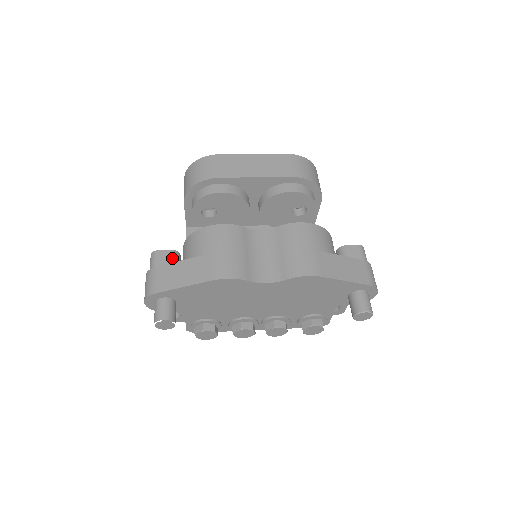
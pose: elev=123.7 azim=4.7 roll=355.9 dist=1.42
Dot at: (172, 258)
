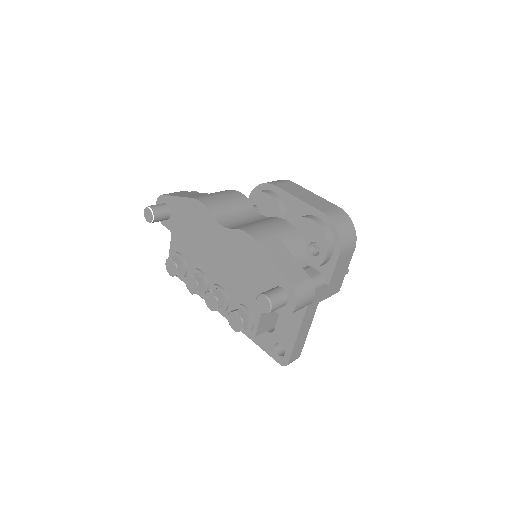
Dot at: occluded
